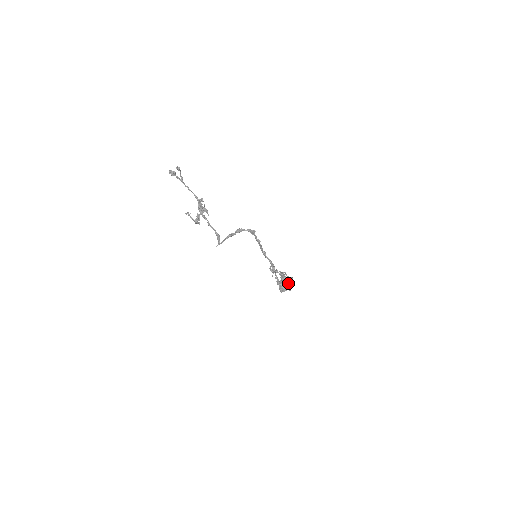
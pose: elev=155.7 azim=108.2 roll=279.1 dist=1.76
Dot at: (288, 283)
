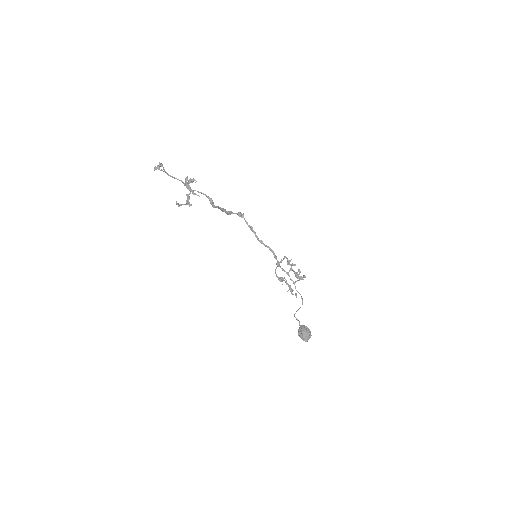
Dot at: (299, 269)
